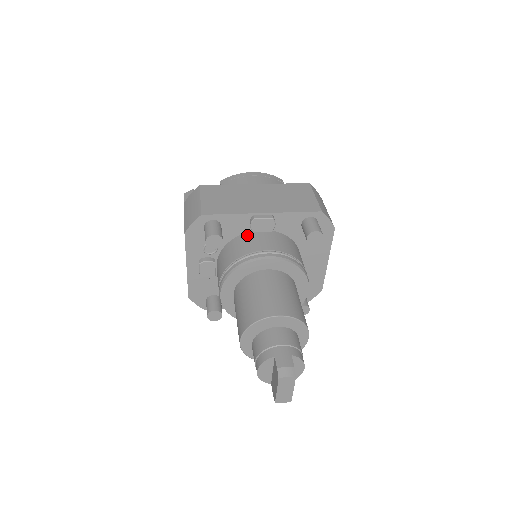
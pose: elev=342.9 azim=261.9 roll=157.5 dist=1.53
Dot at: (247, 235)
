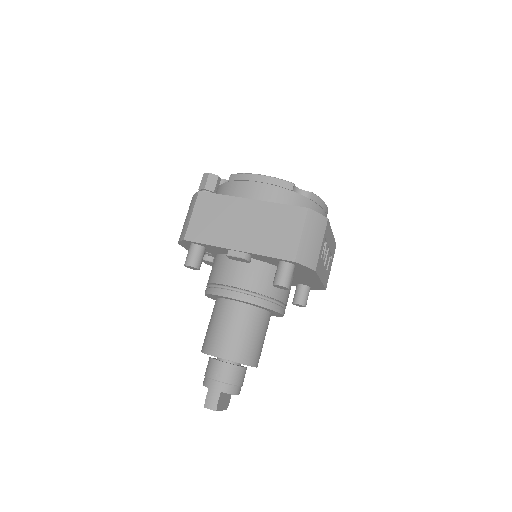
Dot at: occluded
